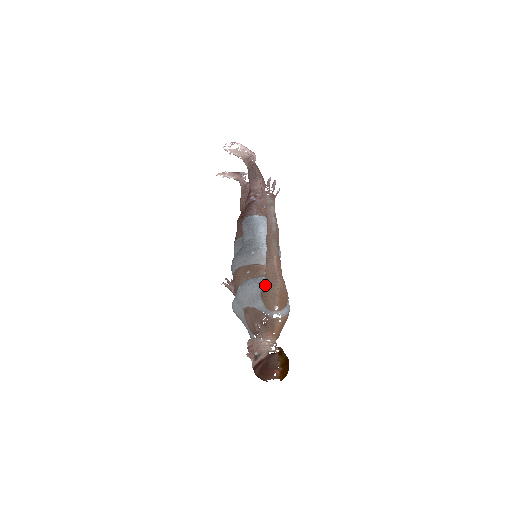
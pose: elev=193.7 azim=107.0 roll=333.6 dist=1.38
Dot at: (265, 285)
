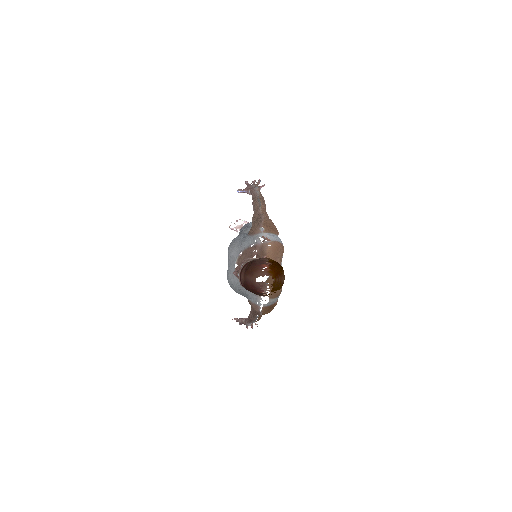
Dot at: occluded
